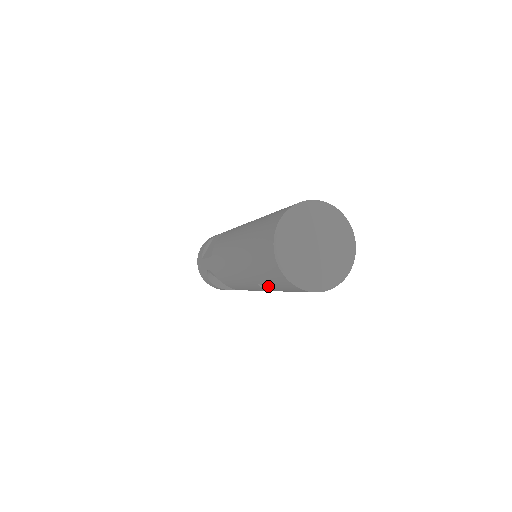
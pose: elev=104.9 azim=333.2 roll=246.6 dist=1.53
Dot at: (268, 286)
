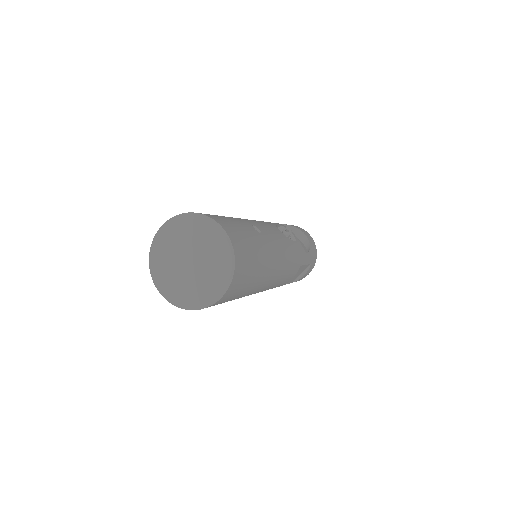
Dot at: occluded
